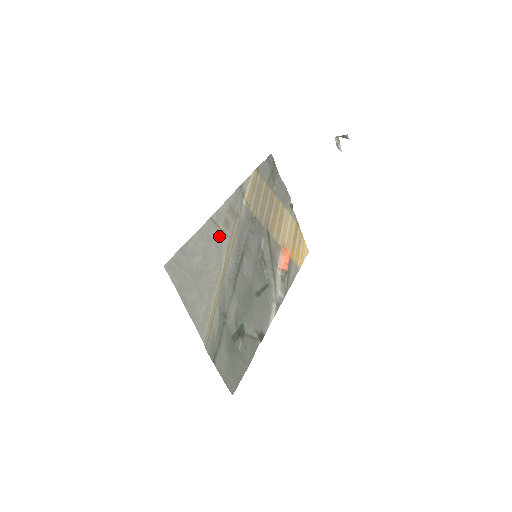
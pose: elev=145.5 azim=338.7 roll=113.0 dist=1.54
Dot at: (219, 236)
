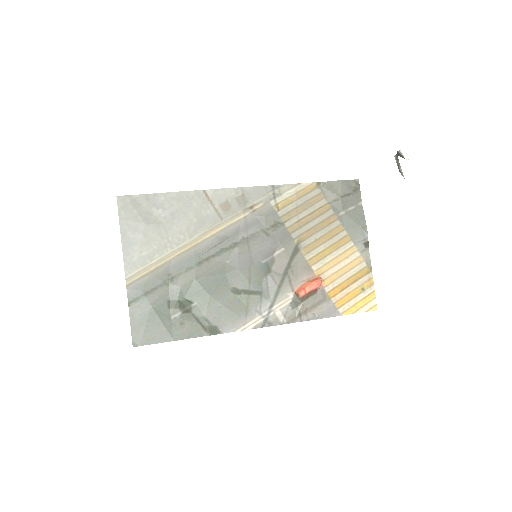
Dot at: (207, 211)
